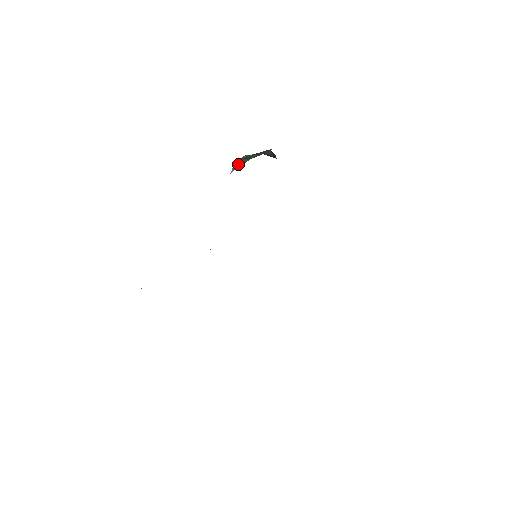
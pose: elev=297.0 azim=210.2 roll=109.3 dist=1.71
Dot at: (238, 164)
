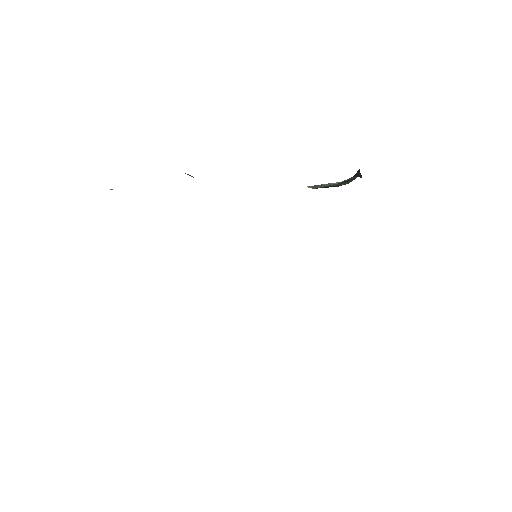
Dot at: (321, 184)
